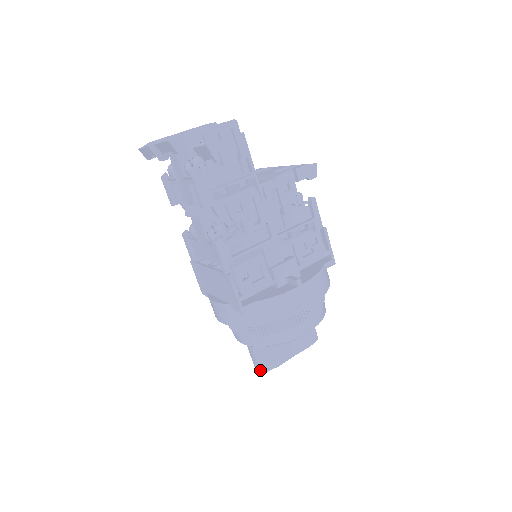
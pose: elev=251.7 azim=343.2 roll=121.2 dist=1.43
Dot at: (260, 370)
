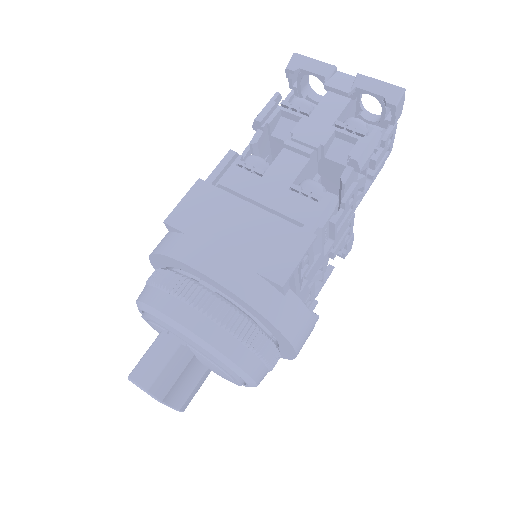
Dot at: (149, 383)
